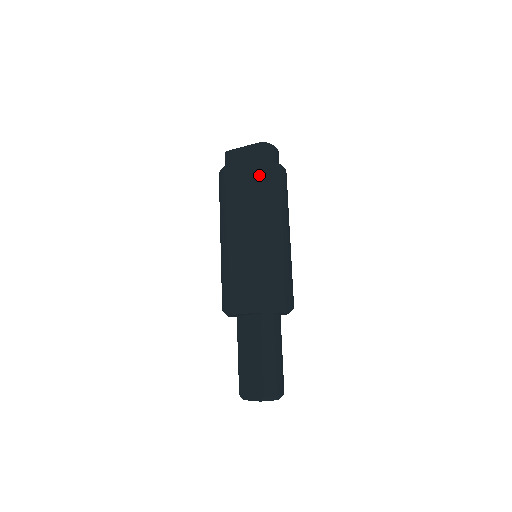
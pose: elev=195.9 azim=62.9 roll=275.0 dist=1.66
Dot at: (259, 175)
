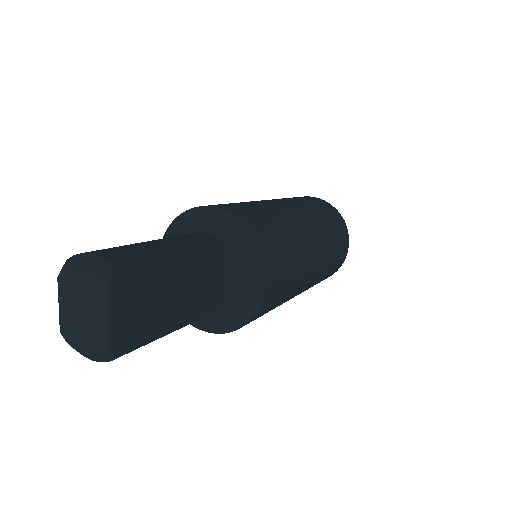
Dot at: occluded
